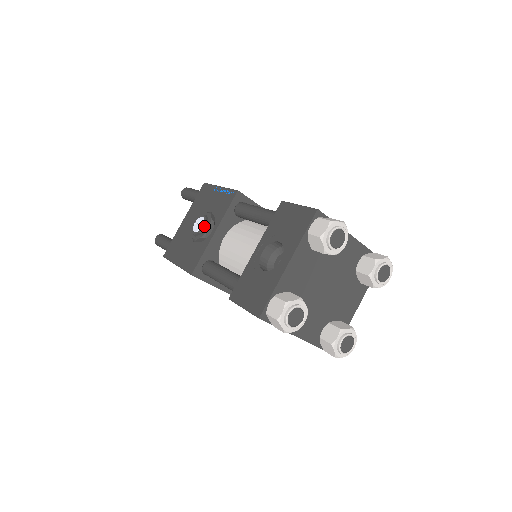
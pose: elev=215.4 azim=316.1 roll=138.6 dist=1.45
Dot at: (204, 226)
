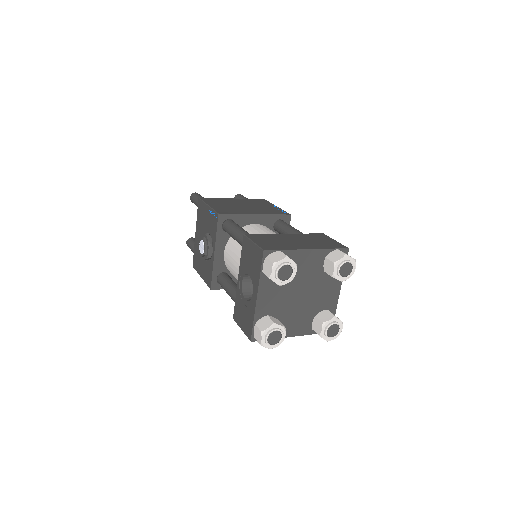
Dot at: (205, 249)
